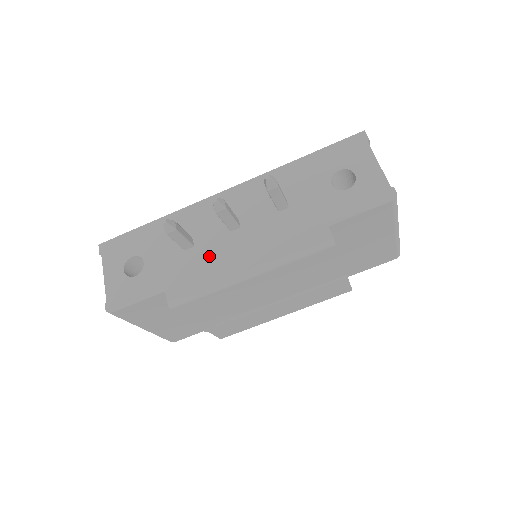
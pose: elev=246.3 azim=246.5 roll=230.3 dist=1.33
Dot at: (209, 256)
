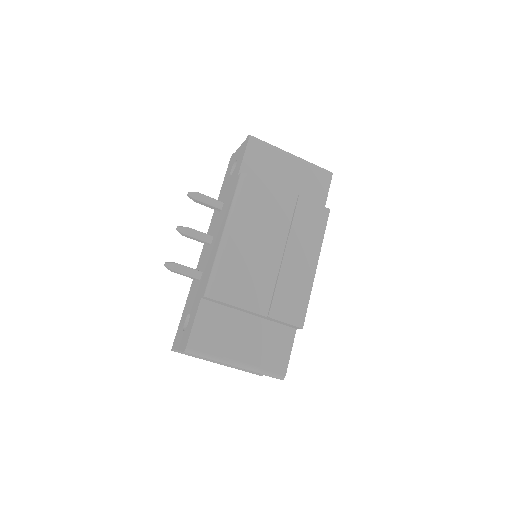
Dot at: (209, 261)
